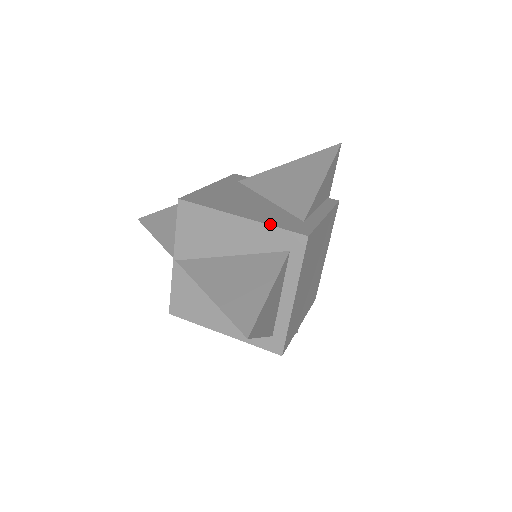
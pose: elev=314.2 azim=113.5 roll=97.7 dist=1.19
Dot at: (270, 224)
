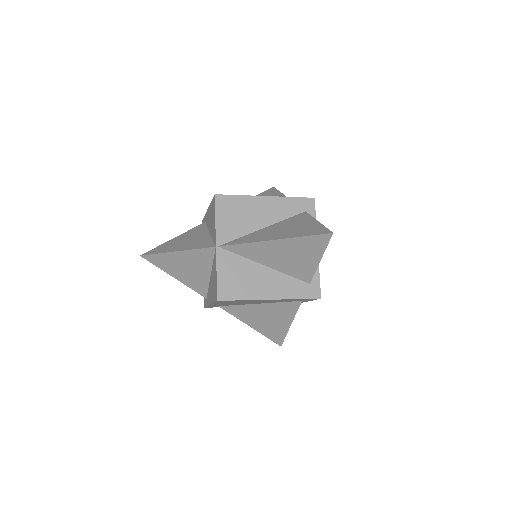
Dot at: (287, 197)
